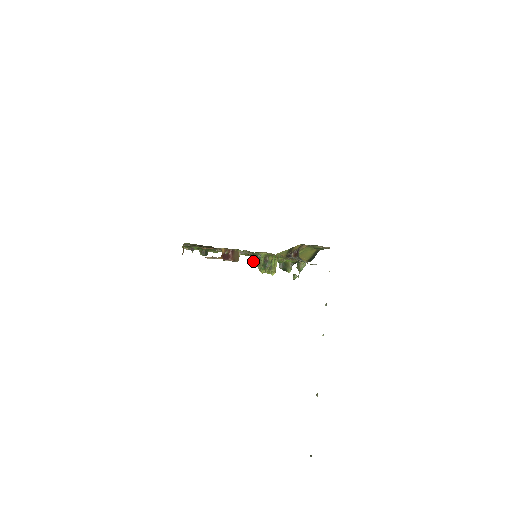
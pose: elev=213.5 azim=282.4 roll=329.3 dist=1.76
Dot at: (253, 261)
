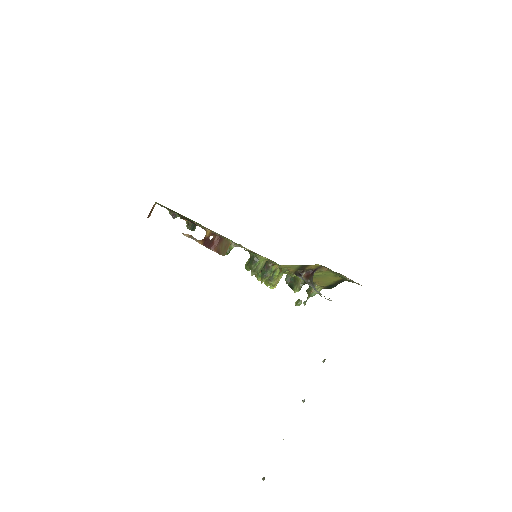
Dot at: (246, 262)
